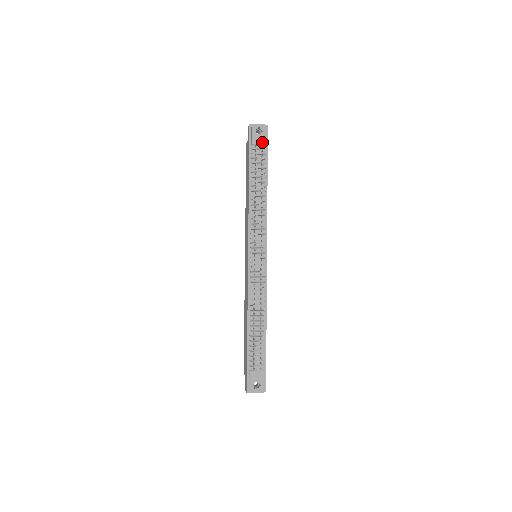
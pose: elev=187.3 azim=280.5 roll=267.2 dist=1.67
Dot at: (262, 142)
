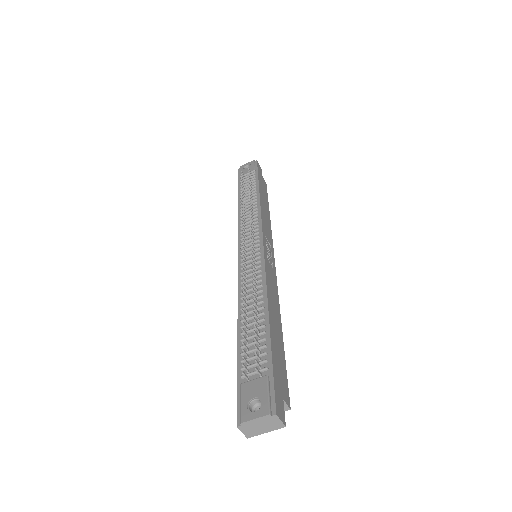
Dot at: (251, 170)
